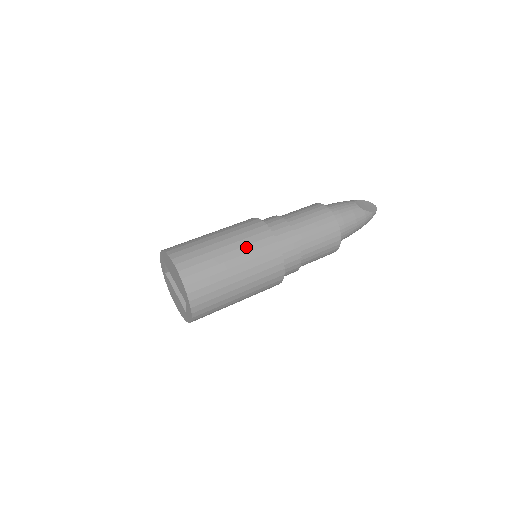
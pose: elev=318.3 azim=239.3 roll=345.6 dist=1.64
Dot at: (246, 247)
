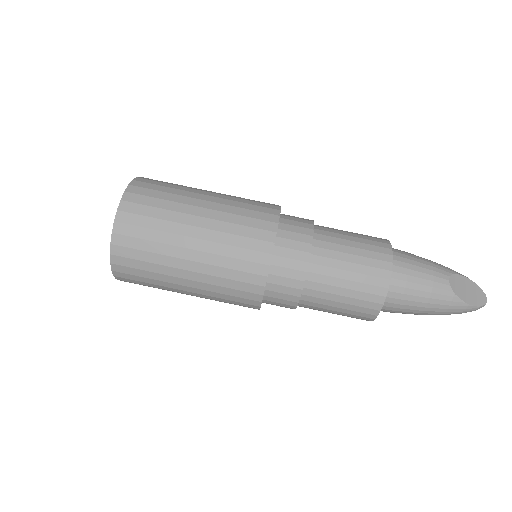
Dot at: (224, 234)
